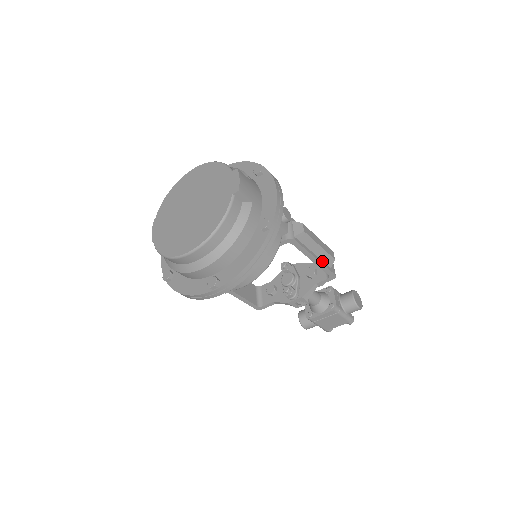
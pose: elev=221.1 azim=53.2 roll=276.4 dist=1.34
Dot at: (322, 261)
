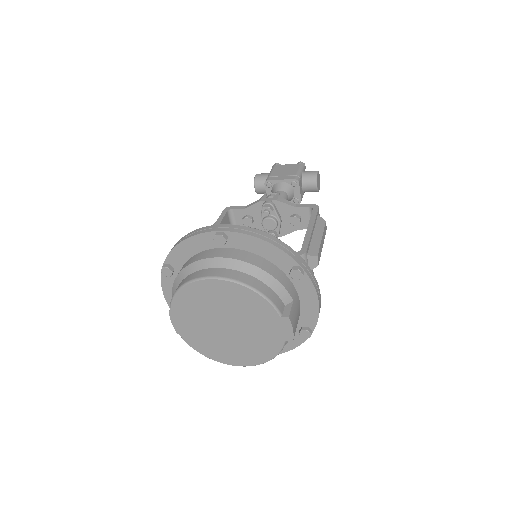
Dot at: occluded
